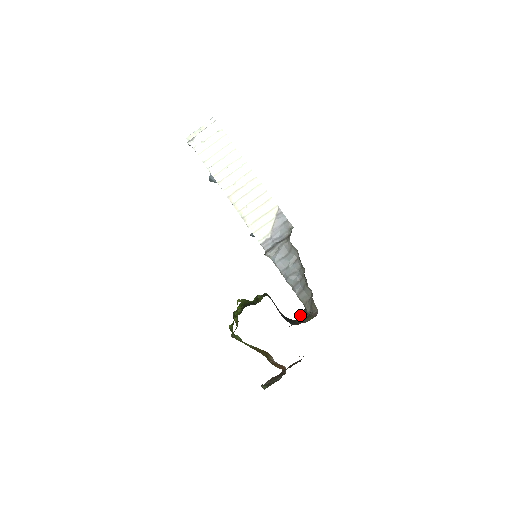
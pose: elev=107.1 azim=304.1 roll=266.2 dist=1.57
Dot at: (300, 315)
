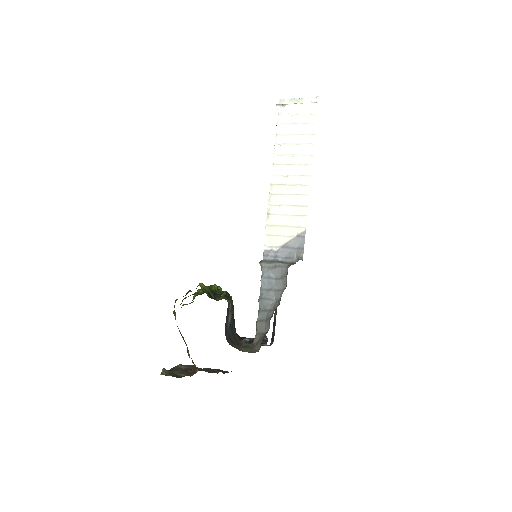
Dot at: (246, 339)
